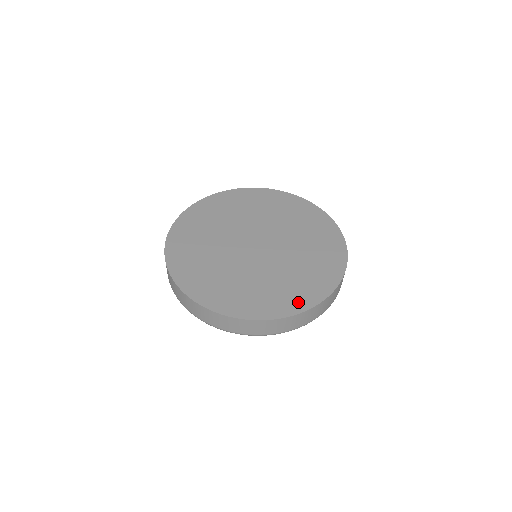
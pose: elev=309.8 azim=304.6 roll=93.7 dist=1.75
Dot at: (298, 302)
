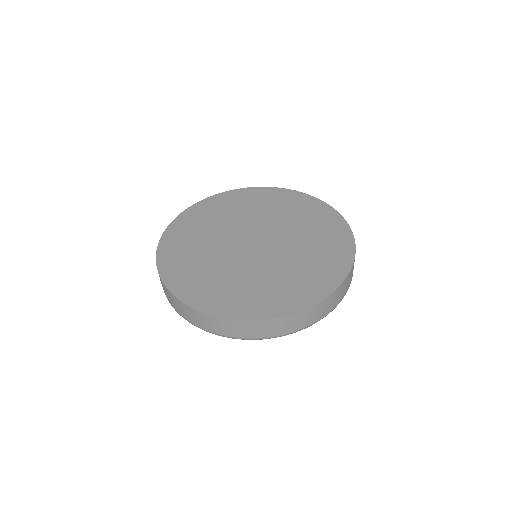
Dot at: (339, 264)
